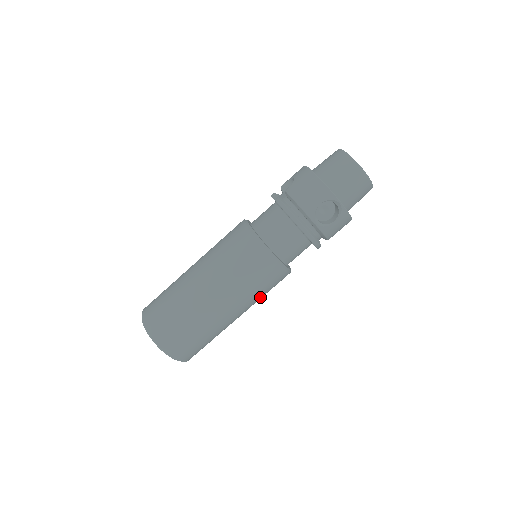
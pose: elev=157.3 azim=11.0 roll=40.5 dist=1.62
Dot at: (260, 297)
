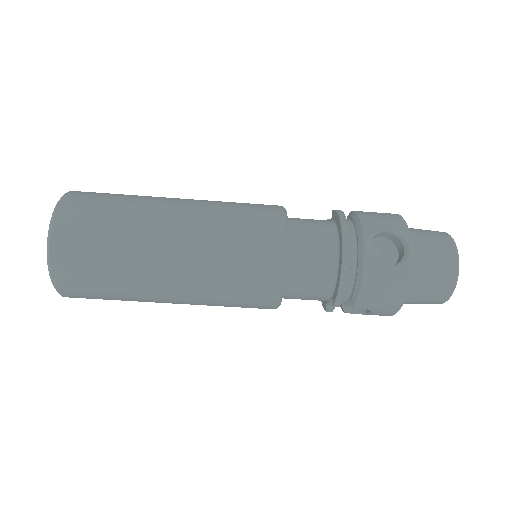
Dot at: (220, 283)
